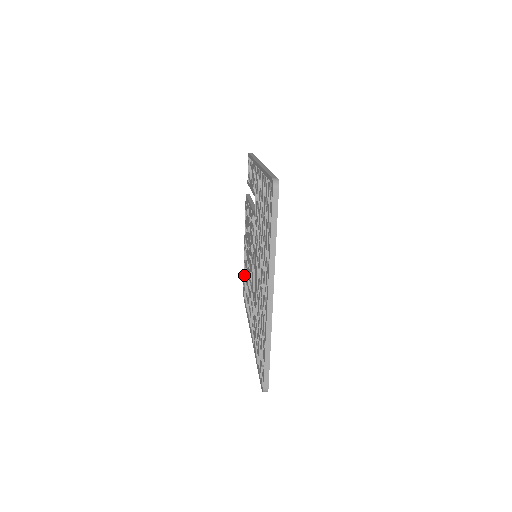
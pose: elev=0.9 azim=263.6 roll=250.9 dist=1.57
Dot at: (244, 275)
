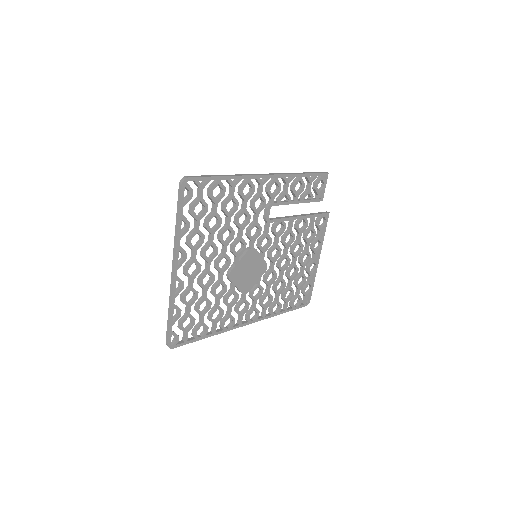
Dot at: occluded
